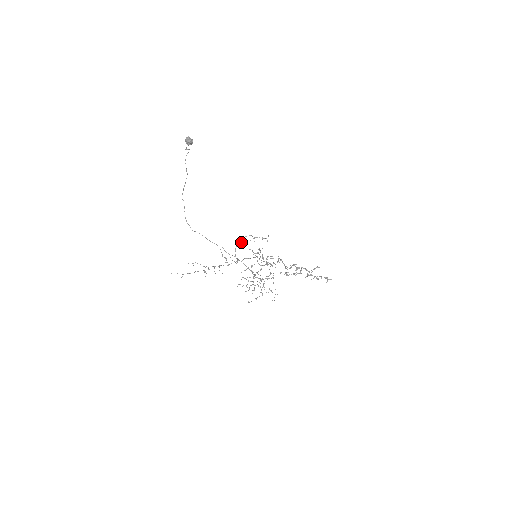
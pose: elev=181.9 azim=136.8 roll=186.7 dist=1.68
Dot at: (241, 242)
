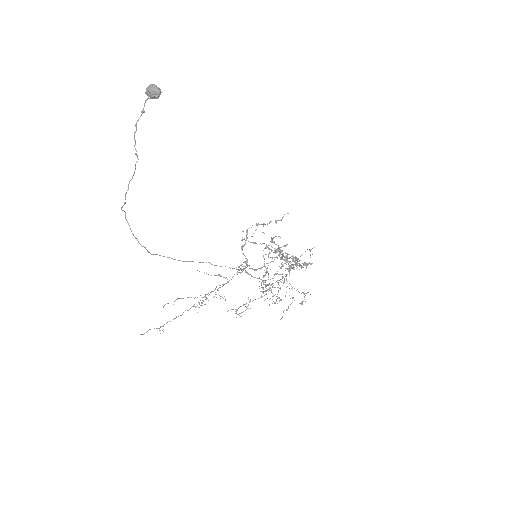
Dot at: (242, 240)
